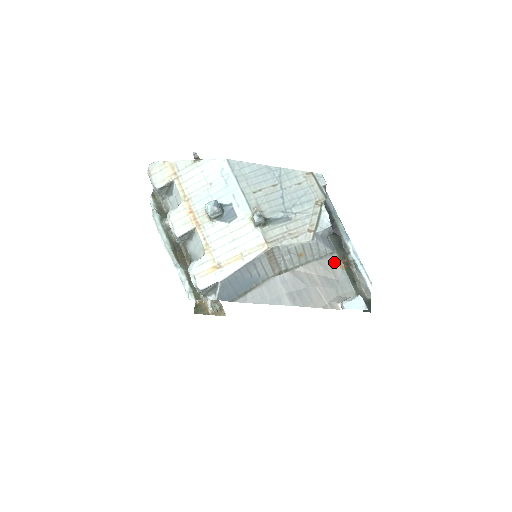
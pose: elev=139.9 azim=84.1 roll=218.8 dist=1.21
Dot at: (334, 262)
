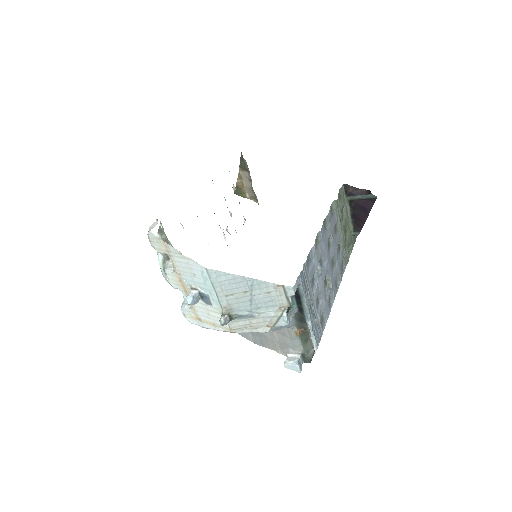
Dot at: (292, 330)
